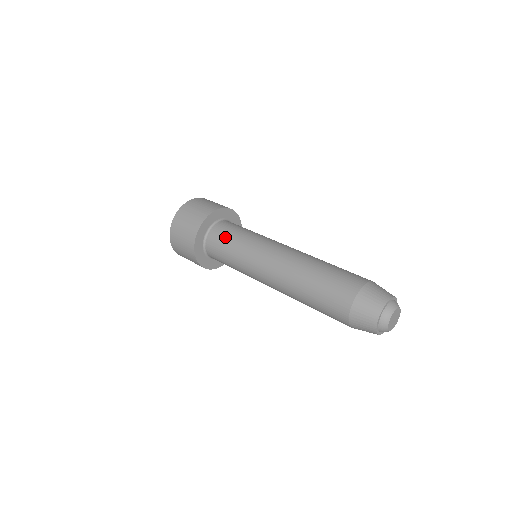
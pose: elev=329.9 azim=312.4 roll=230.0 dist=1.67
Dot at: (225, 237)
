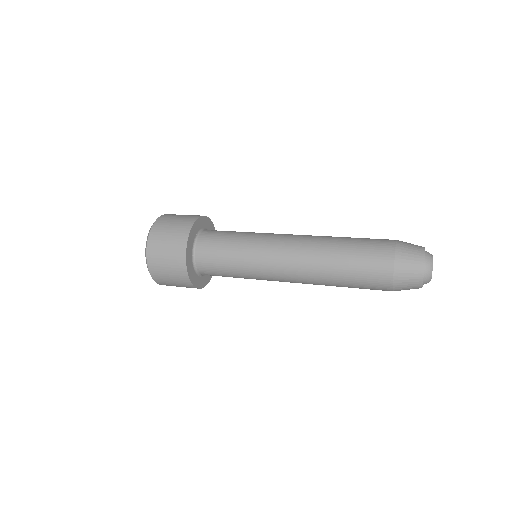
Dot at: (217, 253)
